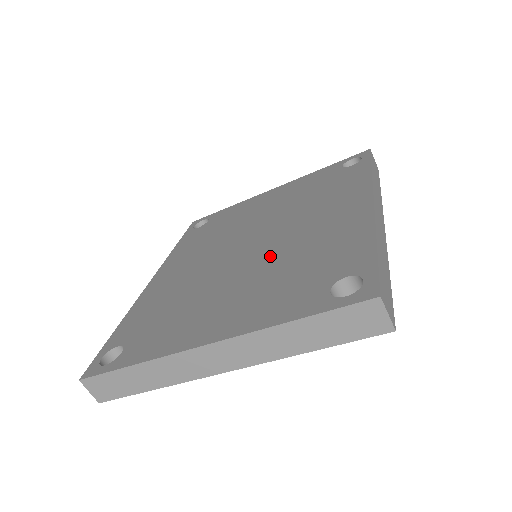
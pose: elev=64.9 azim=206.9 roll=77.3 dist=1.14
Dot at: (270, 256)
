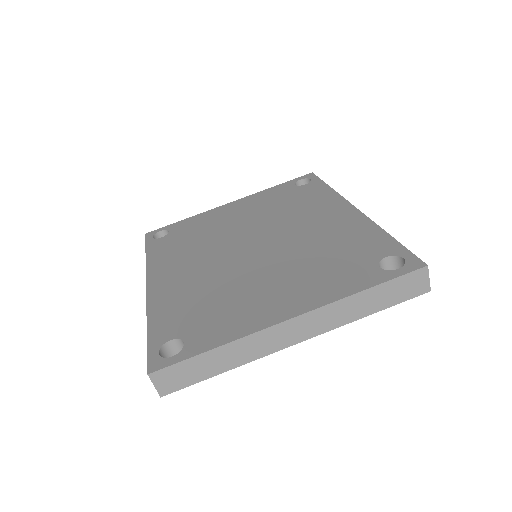
Dot at: (289, 252)
